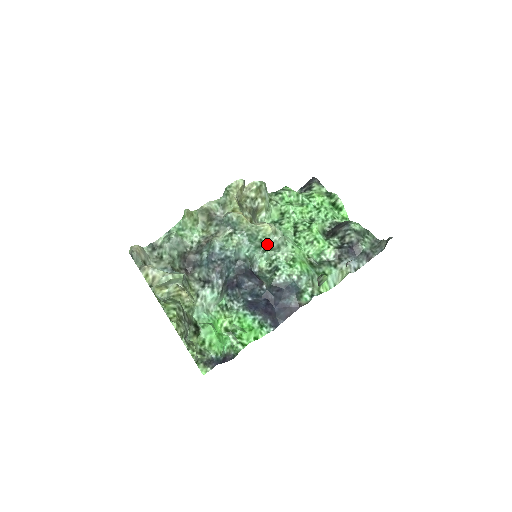
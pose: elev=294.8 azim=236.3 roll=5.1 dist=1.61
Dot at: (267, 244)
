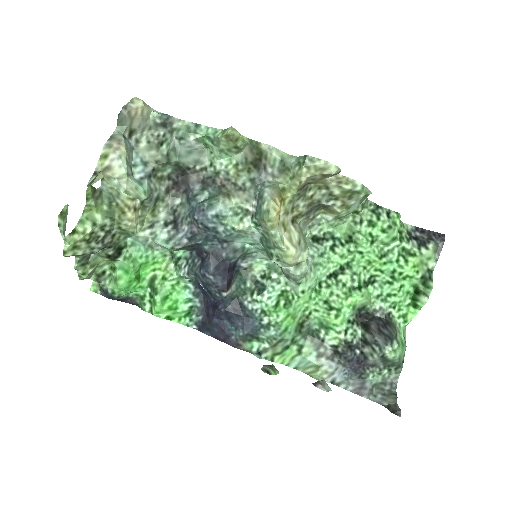
Dot at: (277, 263)
